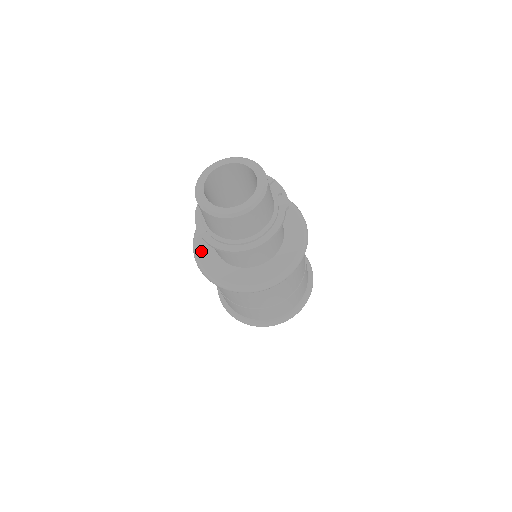
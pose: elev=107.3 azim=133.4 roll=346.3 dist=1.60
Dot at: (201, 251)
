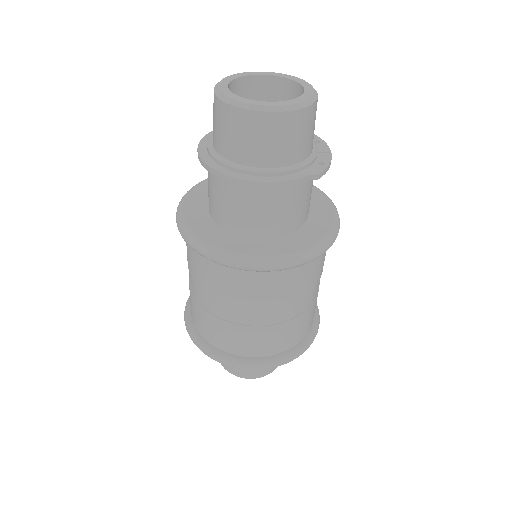
Dot at: (201, 187)
